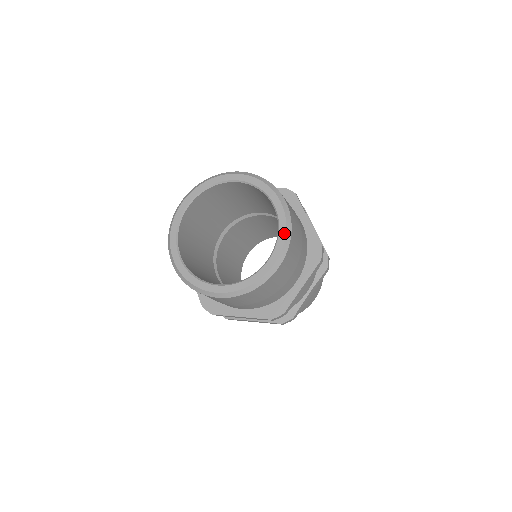
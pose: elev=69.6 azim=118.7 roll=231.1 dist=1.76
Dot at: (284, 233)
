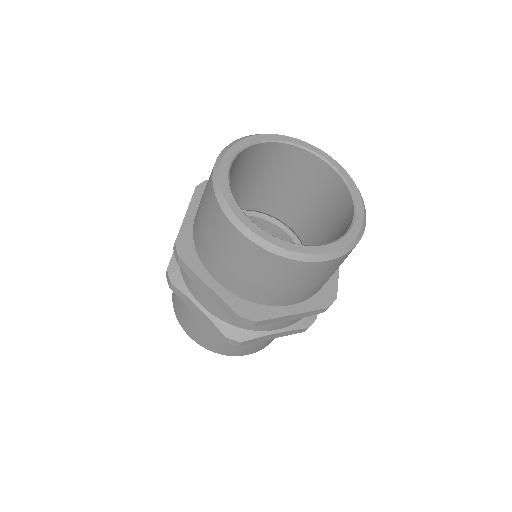
Dot at: (351, 239)
